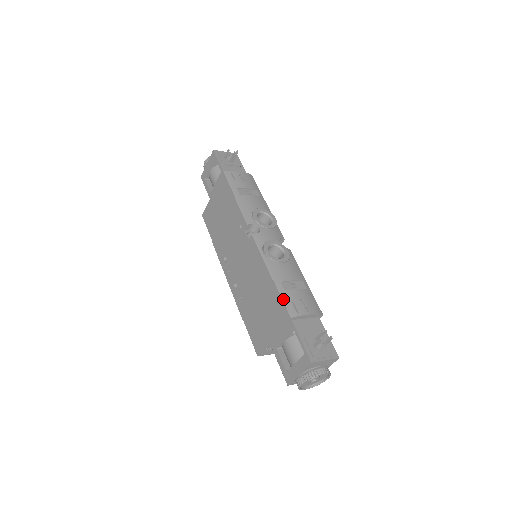
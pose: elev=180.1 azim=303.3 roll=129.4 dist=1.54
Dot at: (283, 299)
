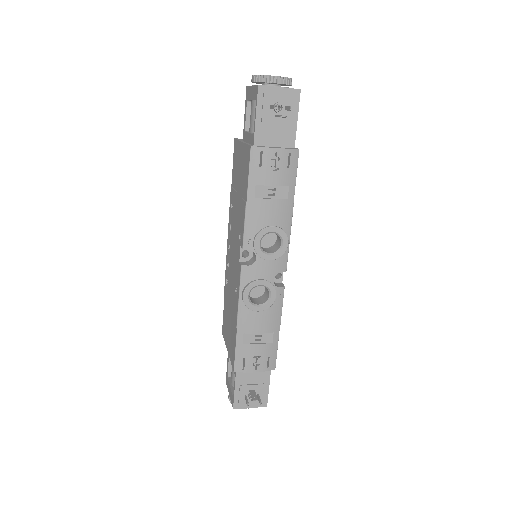
Dot at: (236, 352)
